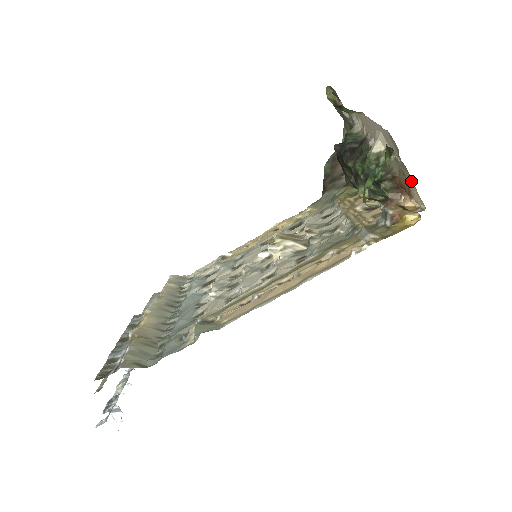
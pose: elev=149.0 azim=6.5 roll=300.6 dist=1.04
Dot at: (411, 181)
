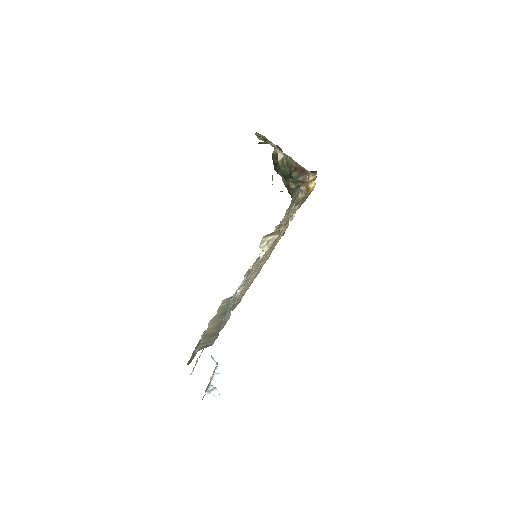
Dot at: (301, 166)
